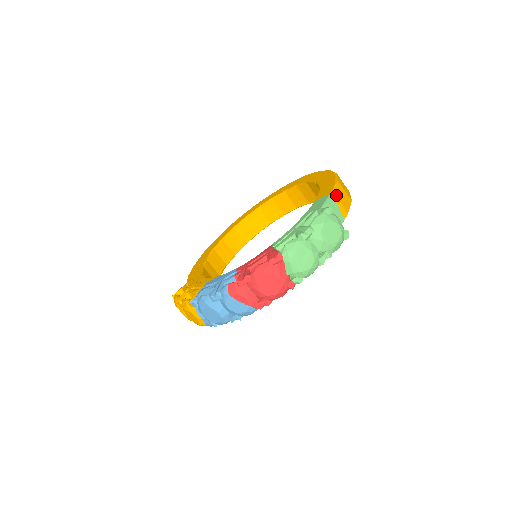
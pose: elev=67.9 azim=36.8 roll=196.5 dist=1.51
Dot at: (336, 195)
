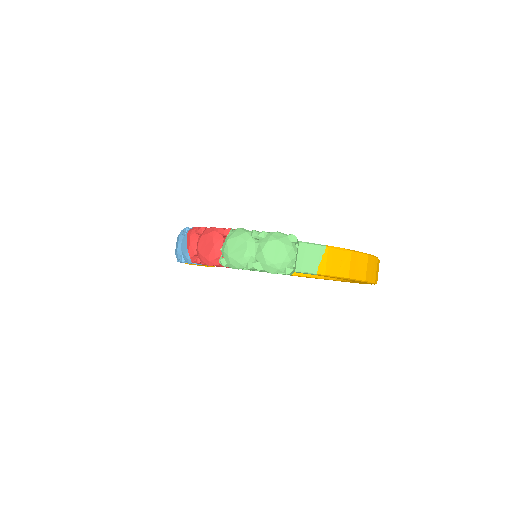
Dot at: (330, 251)
